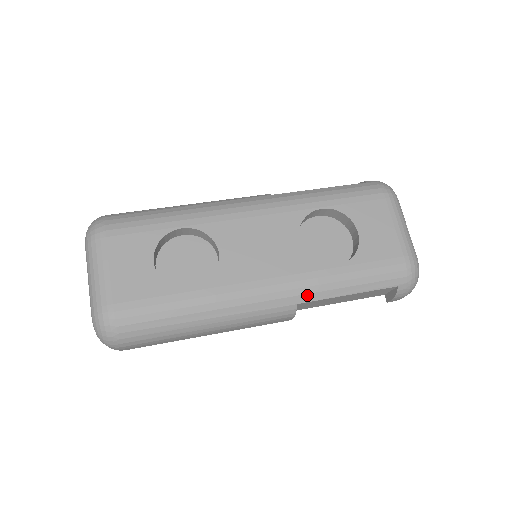
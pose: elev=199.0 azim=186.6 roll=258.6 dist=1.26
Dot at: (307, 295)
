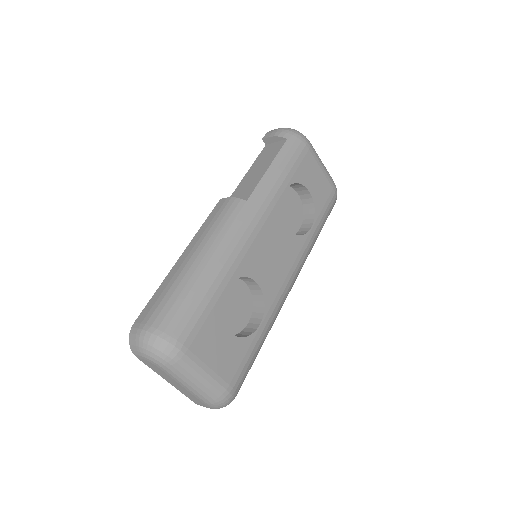
Dot at: occluded
